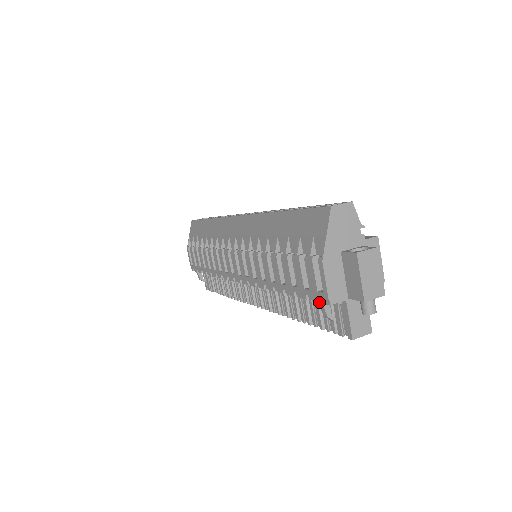
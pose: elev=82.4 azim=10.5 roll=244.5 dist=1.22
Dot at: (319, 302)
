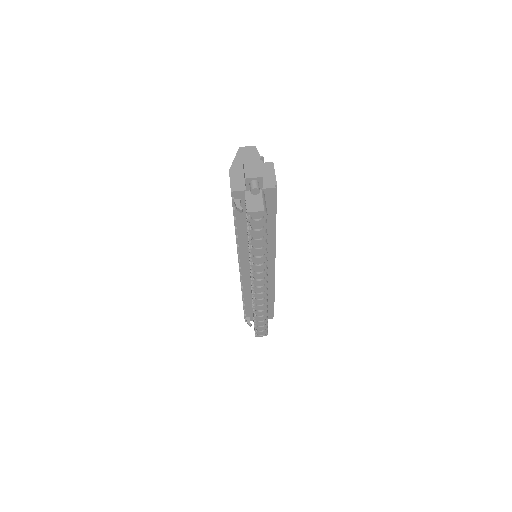
Dot at: (232, 200)
